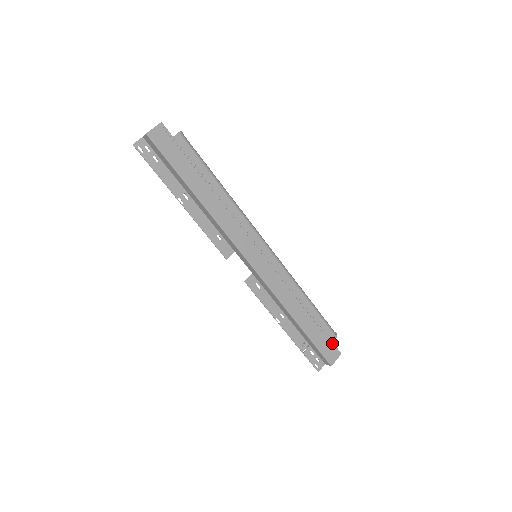
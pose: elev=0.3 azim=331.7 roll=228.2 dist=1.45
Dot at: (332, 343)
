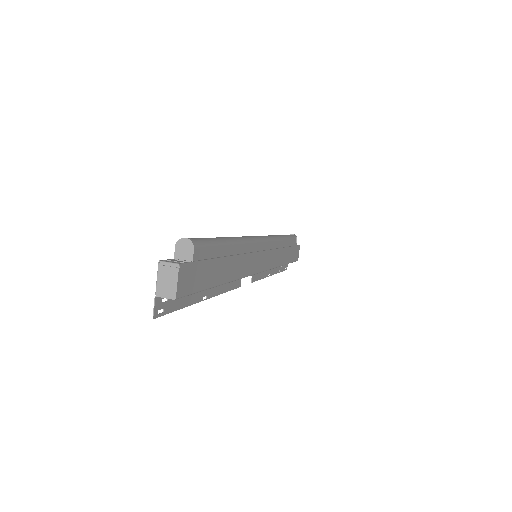
Dot at: (297, 247)
